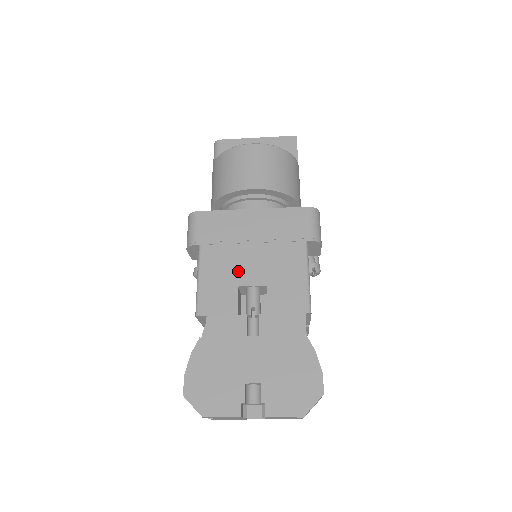
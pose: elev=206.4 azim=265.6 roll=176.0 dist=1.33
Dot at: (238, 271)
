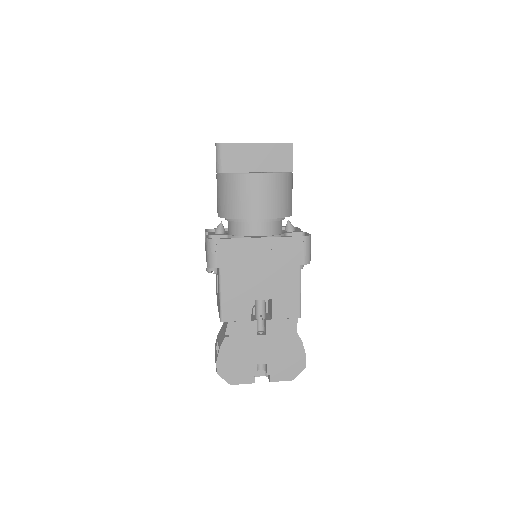
Dot at: (250, 289)
